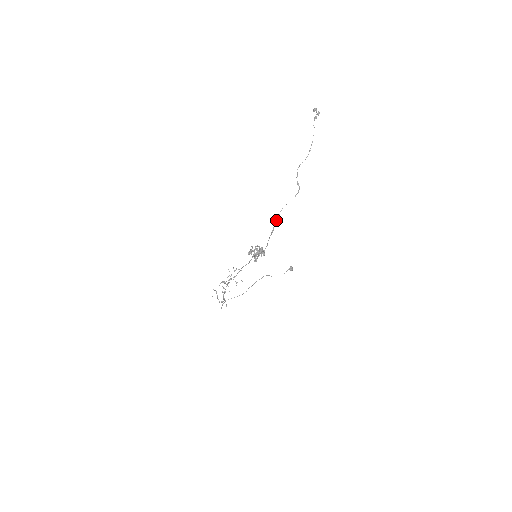
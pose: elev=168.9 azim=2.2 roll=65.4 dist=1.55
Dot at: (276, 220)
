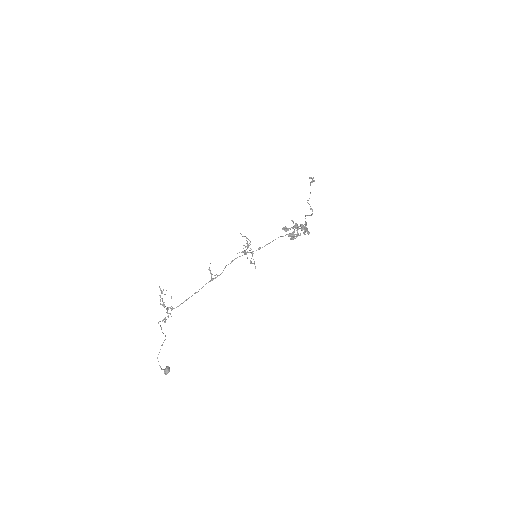
Dot at: (305, 218)
